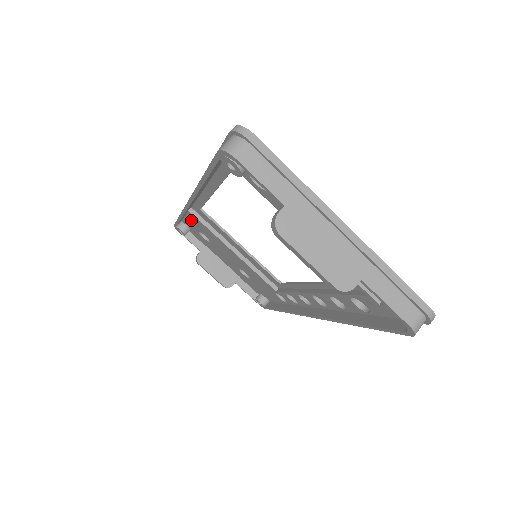
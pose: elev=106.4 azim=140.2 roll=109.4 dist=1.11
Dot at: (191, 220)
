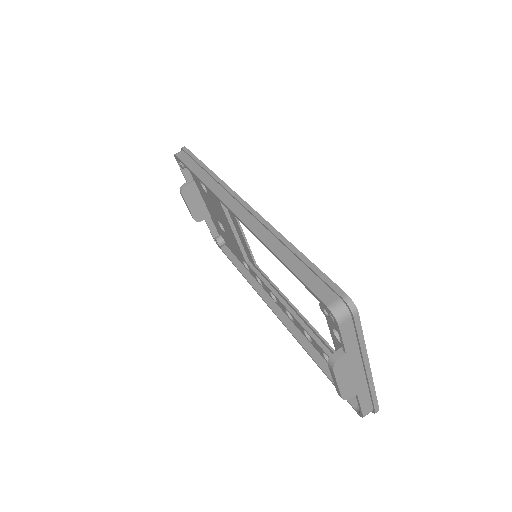
Dot at: occluded
